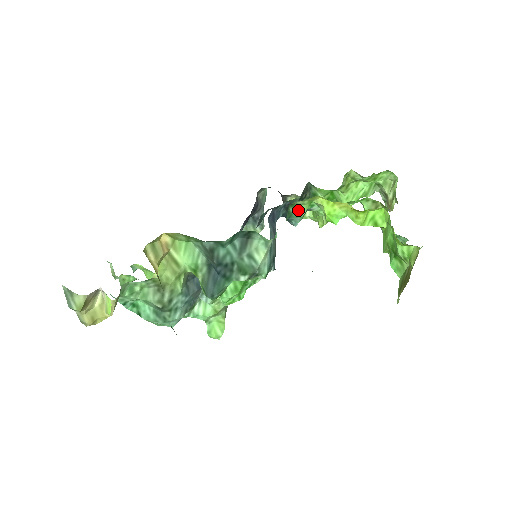
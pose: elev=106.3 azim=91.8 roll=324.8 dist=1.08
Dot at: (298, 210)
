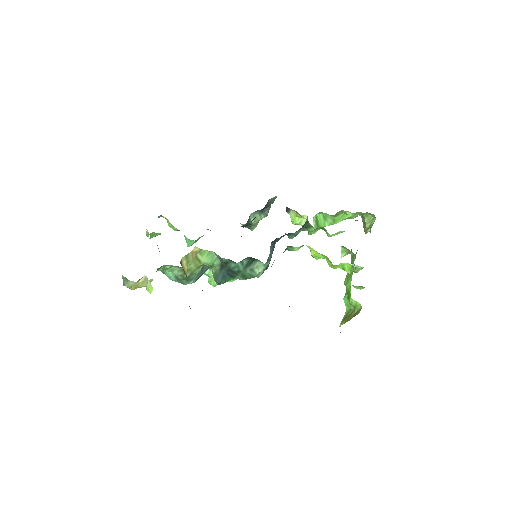
Dot at: (293, 249)
